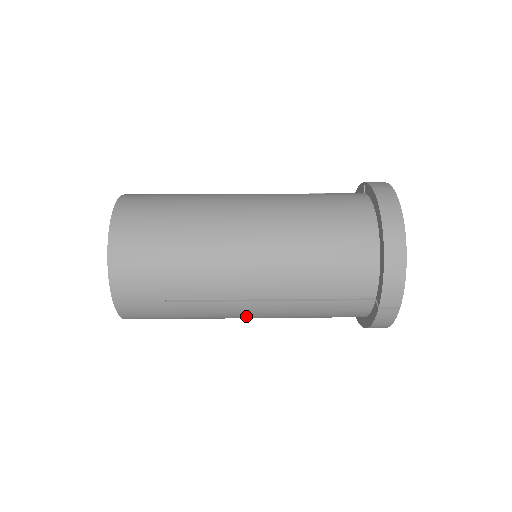
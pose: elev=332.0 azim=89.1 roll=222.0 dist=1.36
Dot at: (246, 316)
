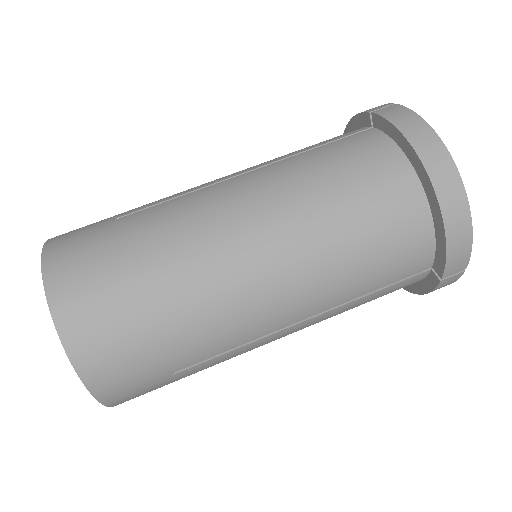
Dot at: occluded
